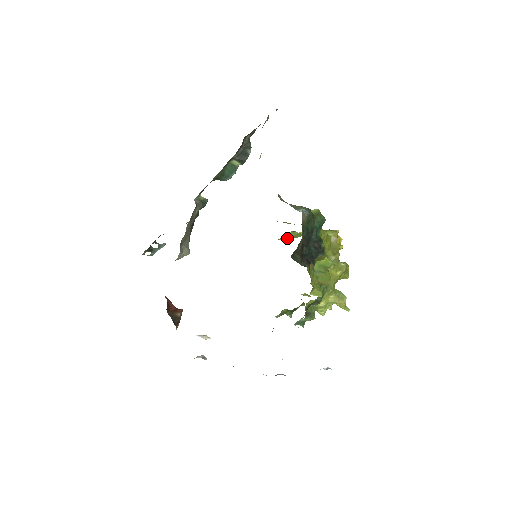
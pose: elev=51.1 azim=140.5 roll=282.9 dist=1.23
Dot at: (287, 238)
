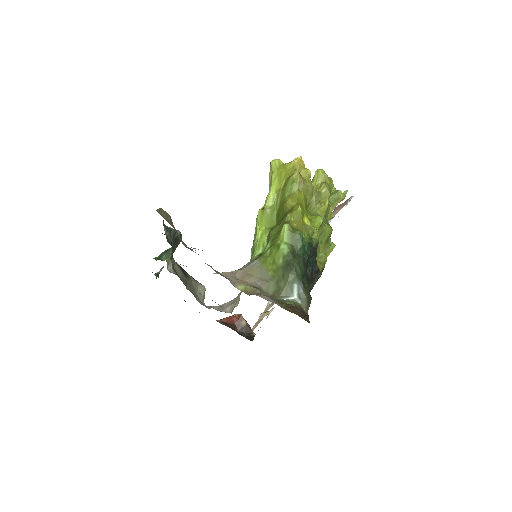
Dot at: occluded
